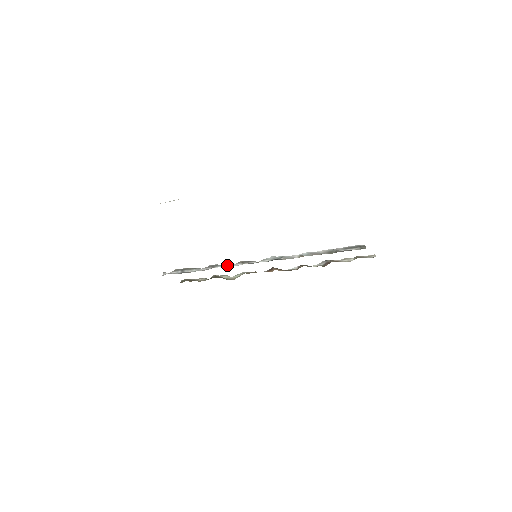
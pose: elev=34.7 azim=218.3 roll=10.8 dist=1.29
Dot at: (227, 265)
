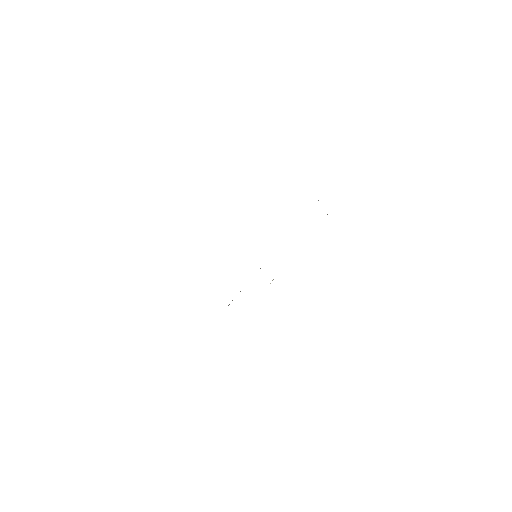
Dot at: occluded
